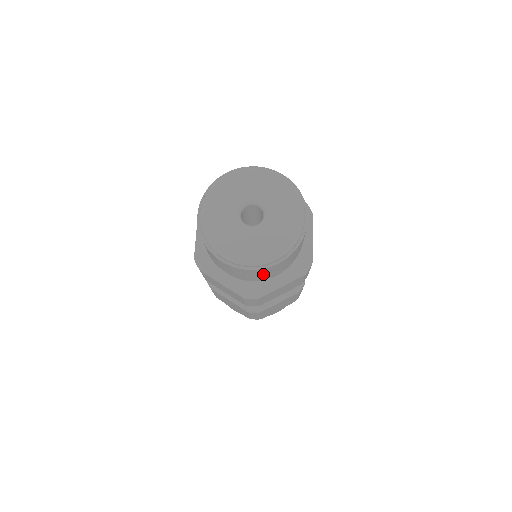
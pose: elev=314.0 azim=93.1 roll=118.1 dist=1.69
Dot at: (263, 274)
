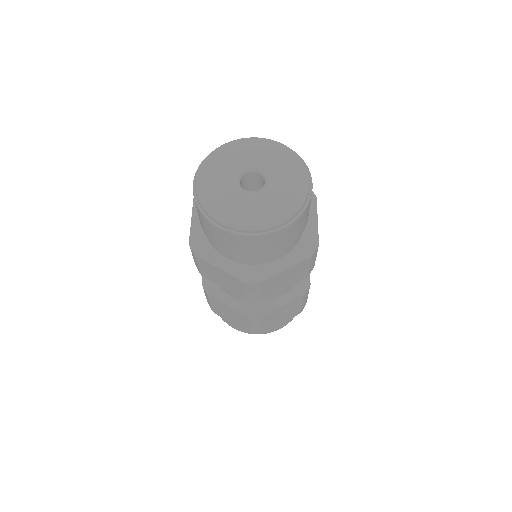
Dot at: (266, 247)
